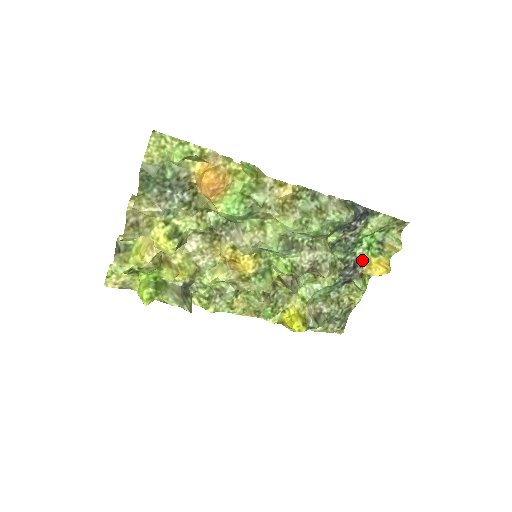
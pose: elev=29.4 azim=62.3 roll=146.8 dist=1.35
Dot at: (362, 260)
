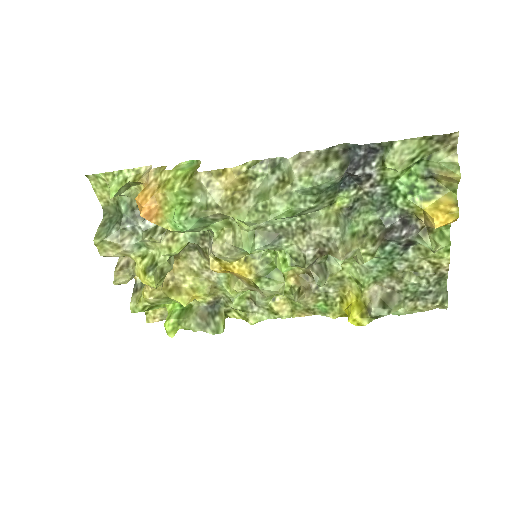
Dot at: (411, 211)
